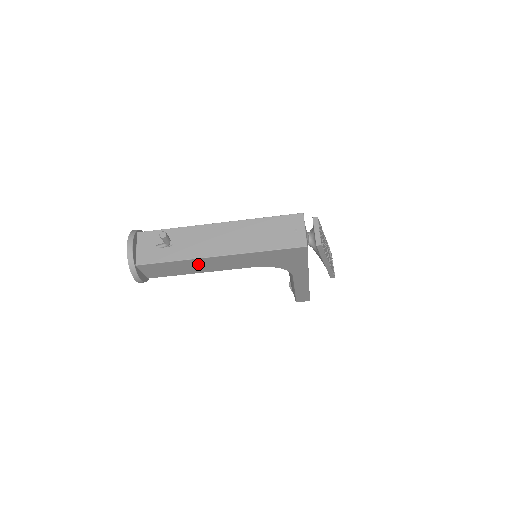
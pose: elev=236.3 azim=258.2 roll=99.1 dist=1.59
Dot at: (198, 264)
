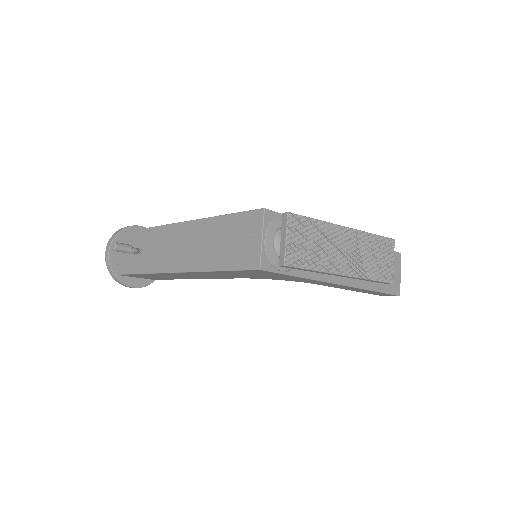
Dot at: (170, 275)
